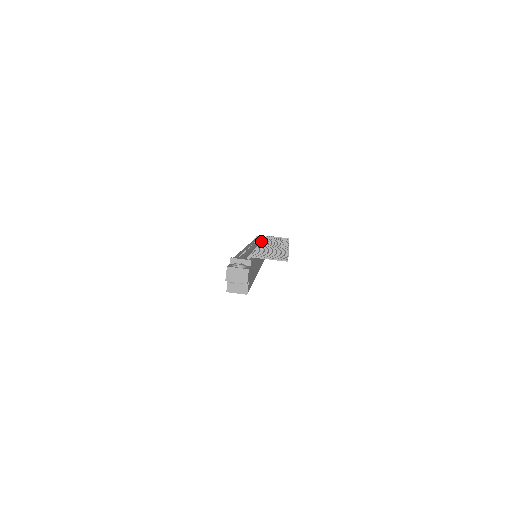
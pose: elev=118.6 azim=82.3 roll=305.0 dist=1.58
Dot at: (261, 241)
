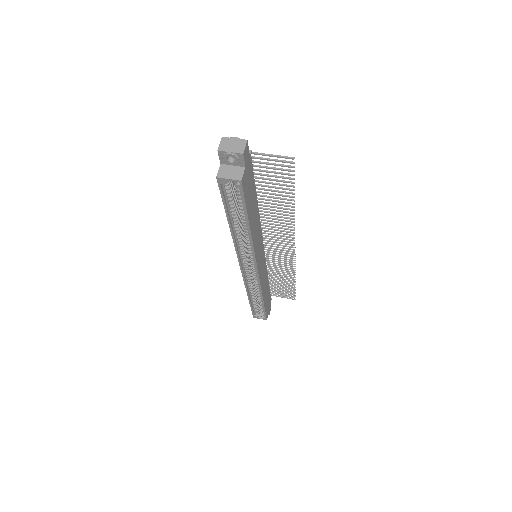
Dot at: occluded
